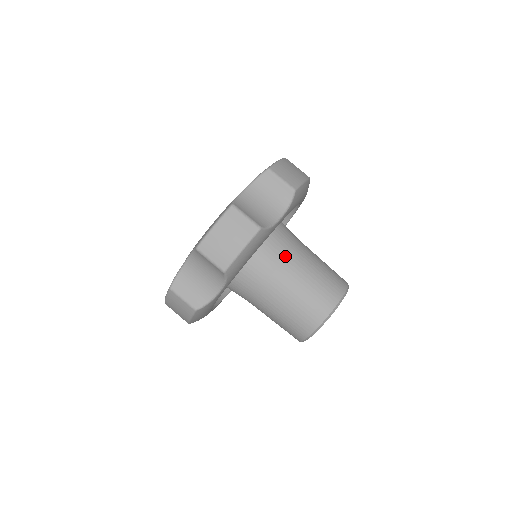
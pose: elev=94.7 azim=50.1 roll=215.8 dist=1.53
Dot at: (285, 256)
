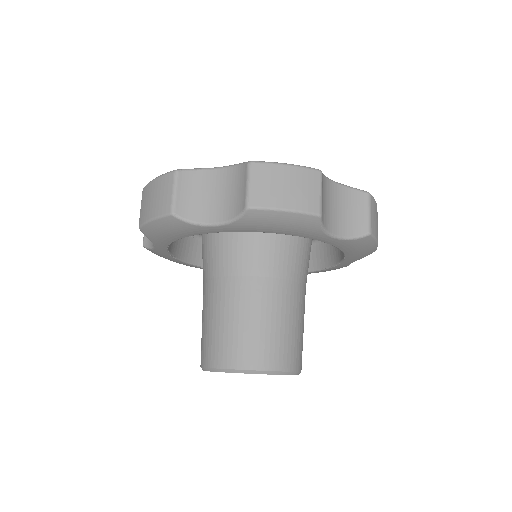
Dot at: (234, 274)
